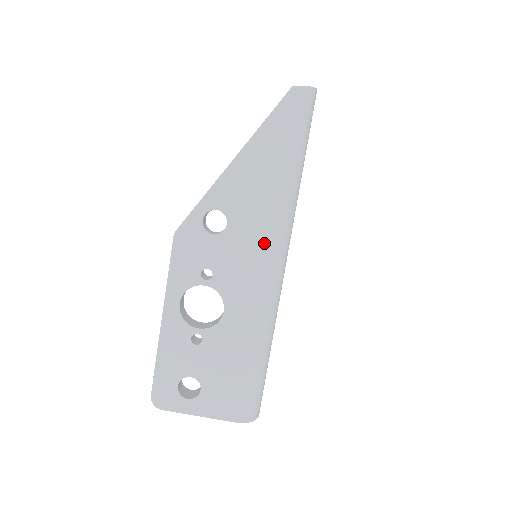
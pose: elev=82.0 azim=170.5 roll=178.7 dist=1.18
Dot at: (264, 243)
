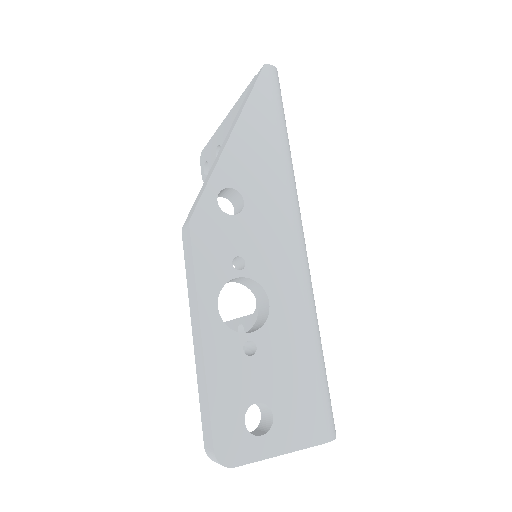
Dot at: (286, 216)
